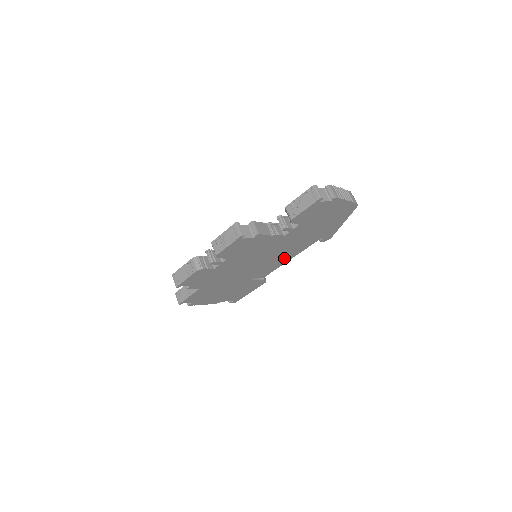
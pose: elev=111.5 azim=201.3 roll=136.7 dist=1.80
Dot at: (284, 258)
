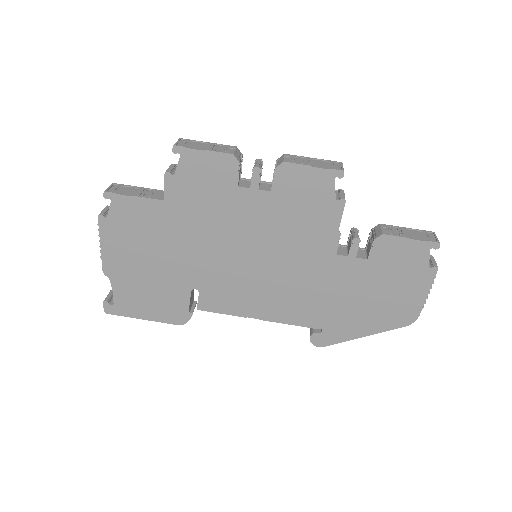
Dot at: (262, 305)
